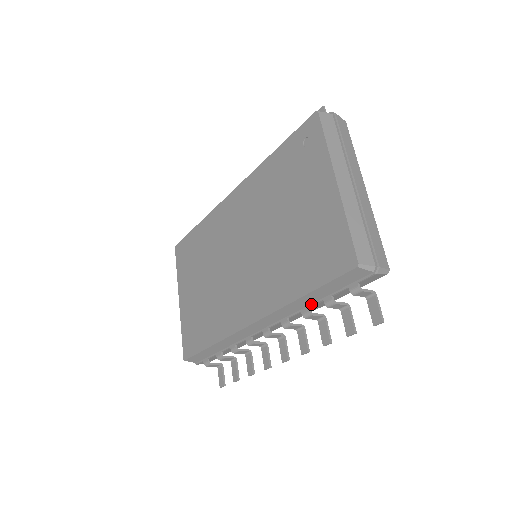
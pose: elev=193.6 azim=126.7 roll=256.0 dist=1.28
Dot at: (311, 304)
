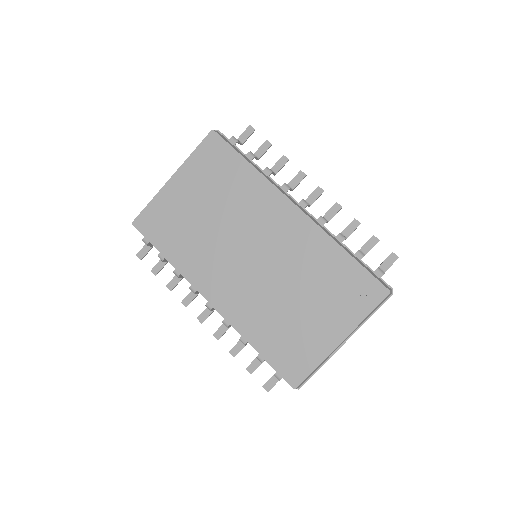
Dot at: occluded
